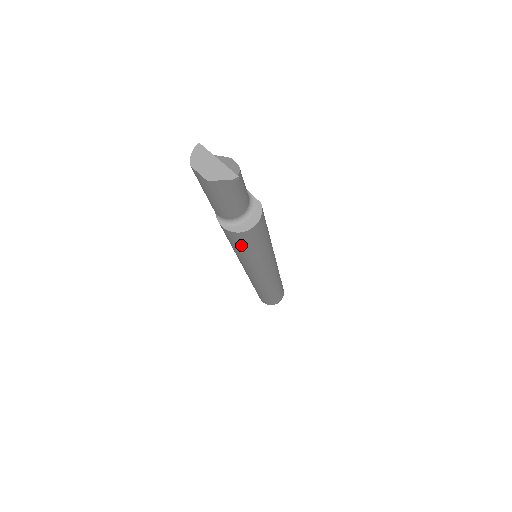
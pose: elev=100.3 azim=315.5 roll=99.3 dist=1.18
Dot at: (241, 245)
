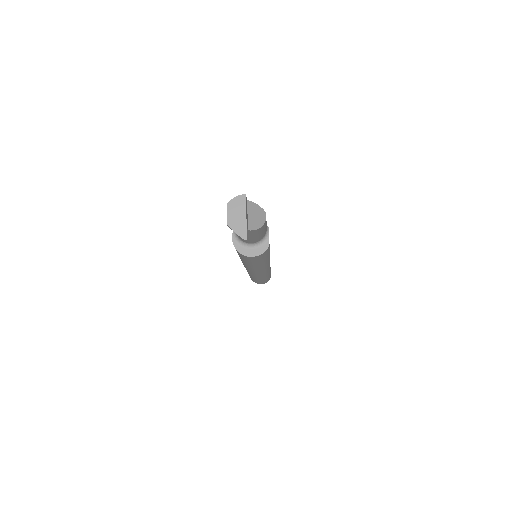
Dot at: occluded
